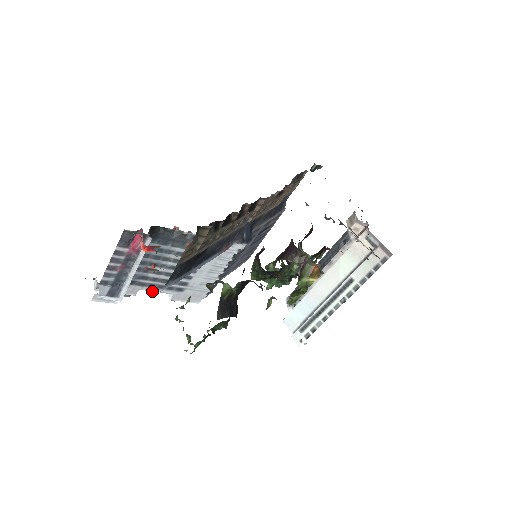
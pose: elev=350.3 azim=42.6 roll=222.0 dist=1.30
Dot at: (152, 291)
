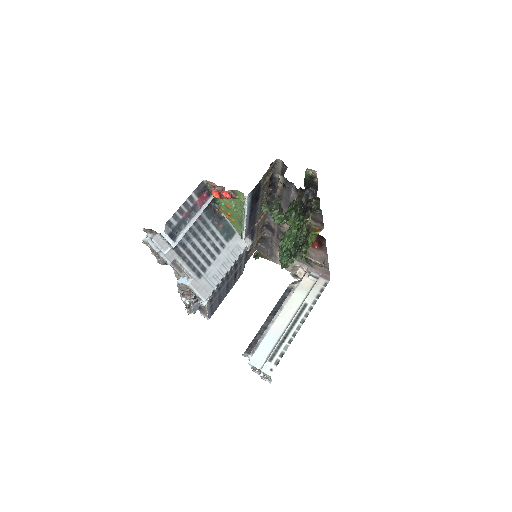
Dot at: (182, 266)
